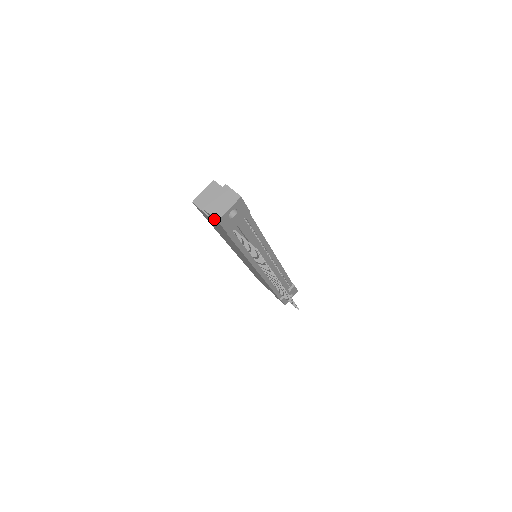
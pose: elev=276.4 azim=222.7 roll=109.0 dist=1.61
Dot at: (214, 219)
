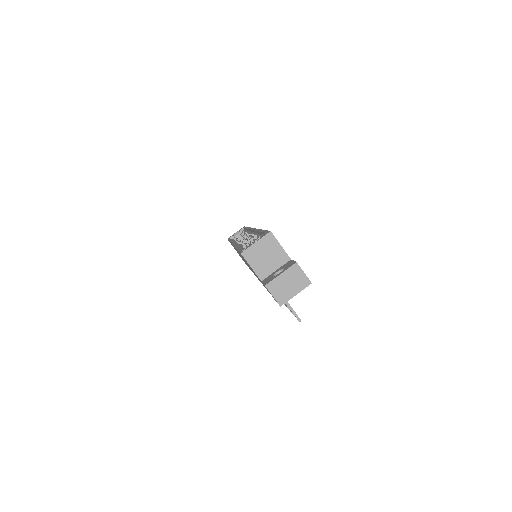
Dot at: (273, 297)
